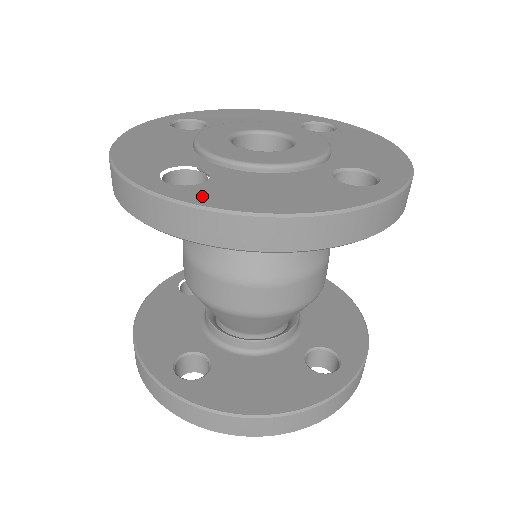
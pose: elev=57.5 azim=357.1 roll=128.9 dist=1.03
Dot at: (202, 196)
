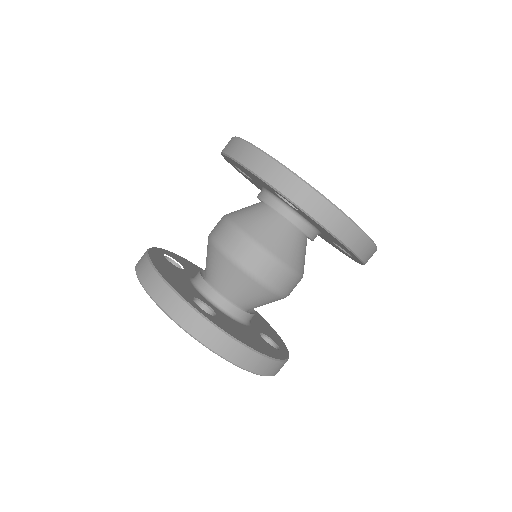
Dot at: occluded
